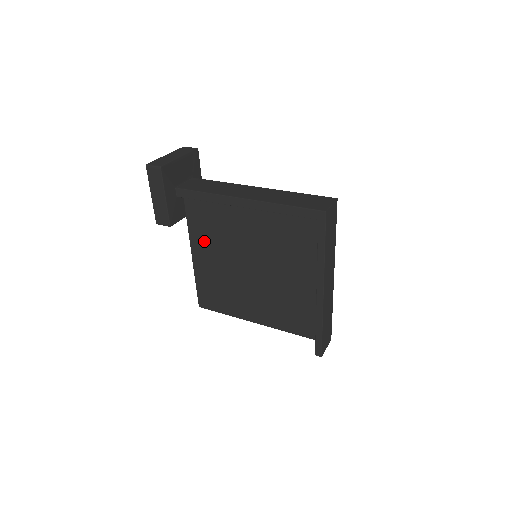
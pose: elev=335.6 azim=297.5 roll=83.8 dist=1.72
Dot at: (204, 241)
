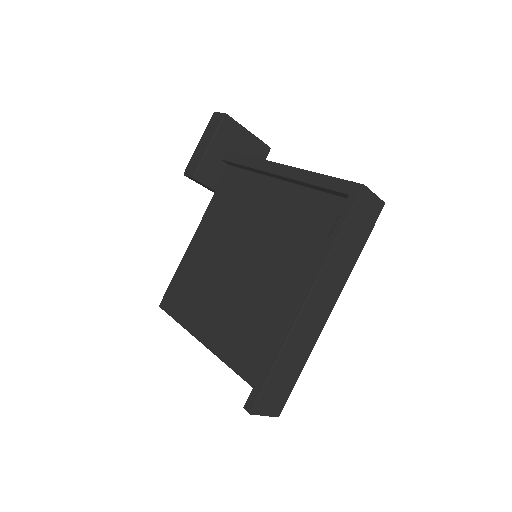
Dot at: (215, 221)
